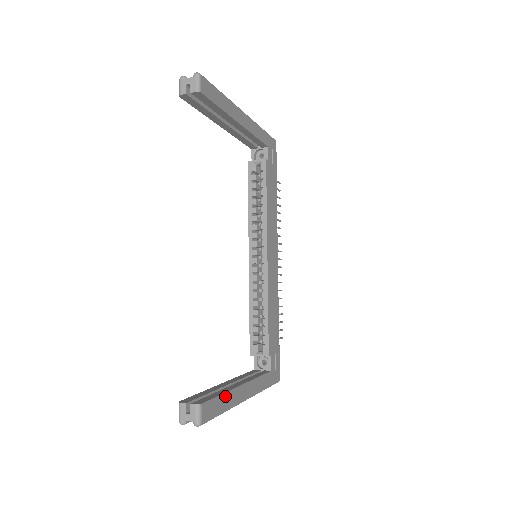
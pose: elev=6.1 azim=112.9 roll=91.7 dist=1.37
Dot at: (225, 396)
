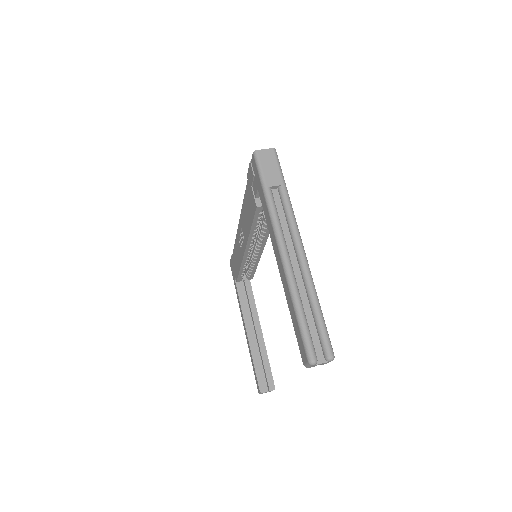
Dot at: (267, 356)
